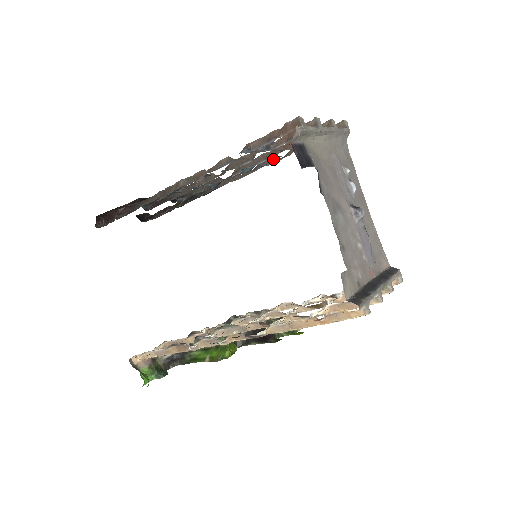
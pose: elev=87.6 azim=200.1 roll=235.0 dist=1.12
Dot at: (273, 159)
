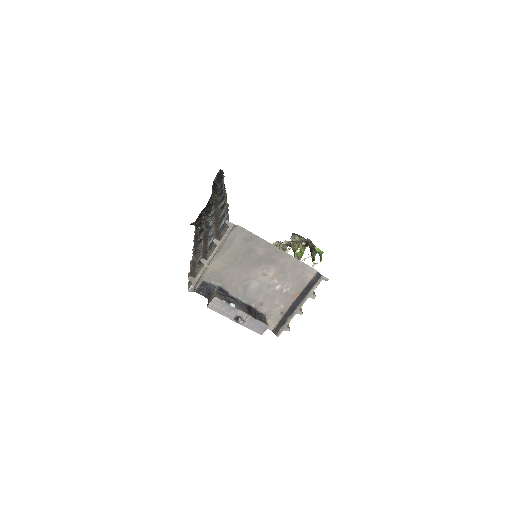
Dot at: occluded
